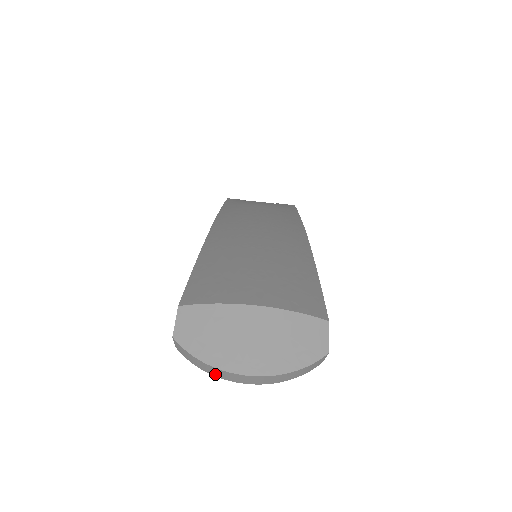
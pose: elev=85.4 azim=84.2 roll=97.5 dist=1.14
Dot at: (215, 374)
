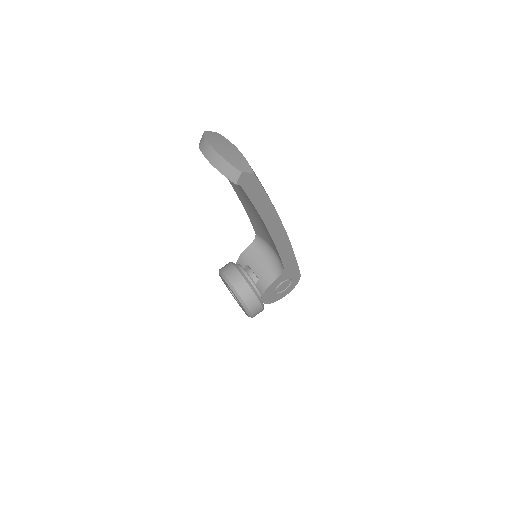
Dot at: (202, 148)
